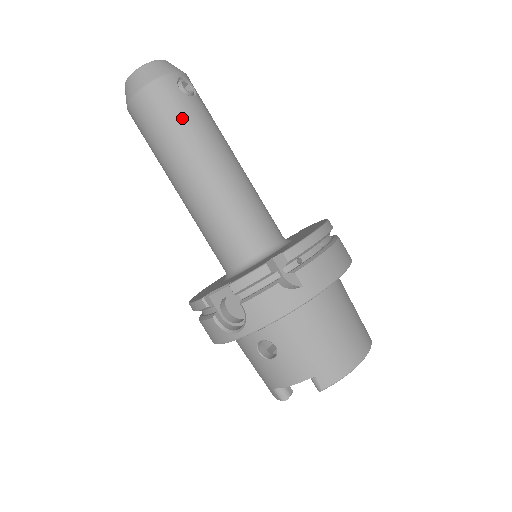
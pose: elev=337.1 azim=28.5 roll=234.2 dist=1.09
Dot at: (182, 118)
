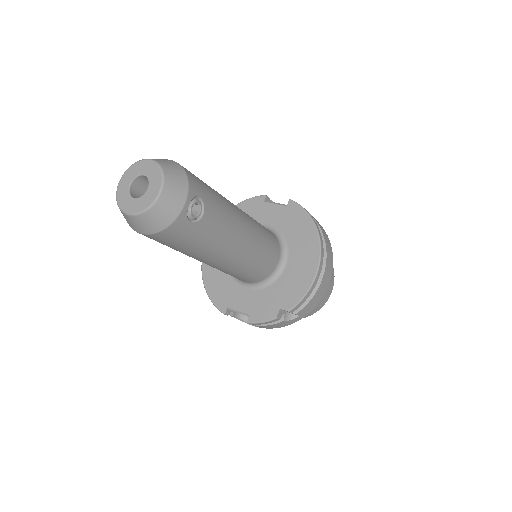
Dot at: (197, 242)
